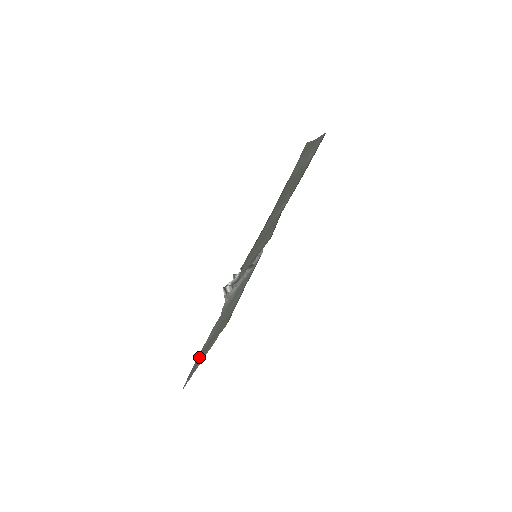
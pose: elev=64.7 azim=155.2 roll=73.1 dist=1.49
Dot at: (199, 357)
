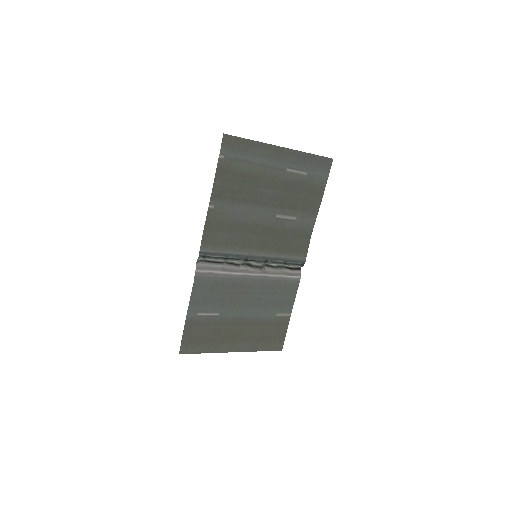
Dot at: (196, 330)
